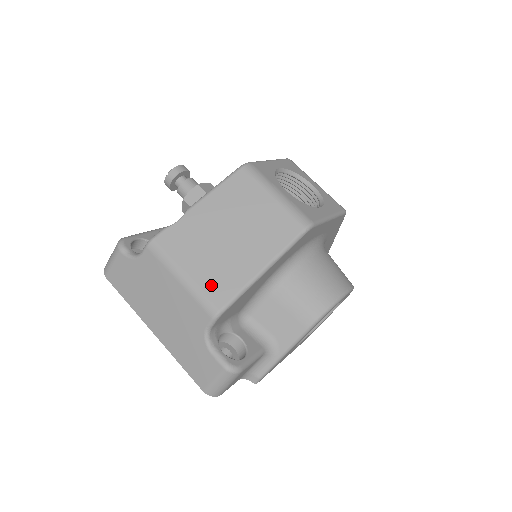
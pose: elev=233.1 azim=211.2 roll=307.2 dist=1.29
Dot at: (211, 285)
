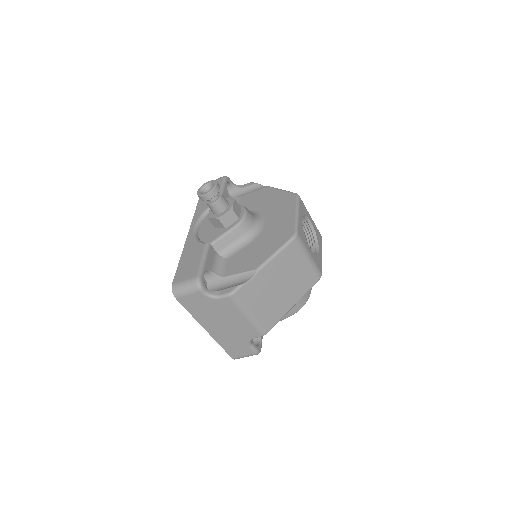
Dot at: (265, 319)
